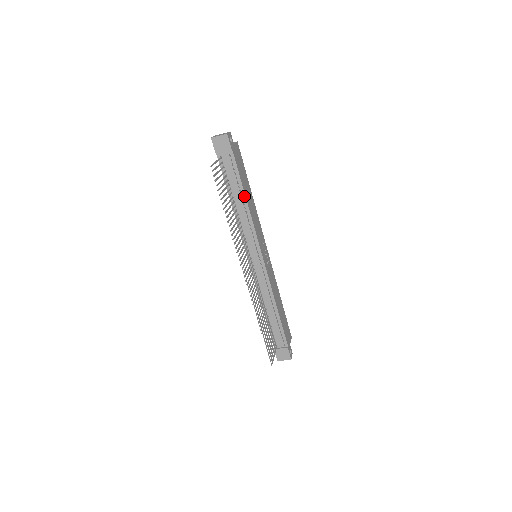
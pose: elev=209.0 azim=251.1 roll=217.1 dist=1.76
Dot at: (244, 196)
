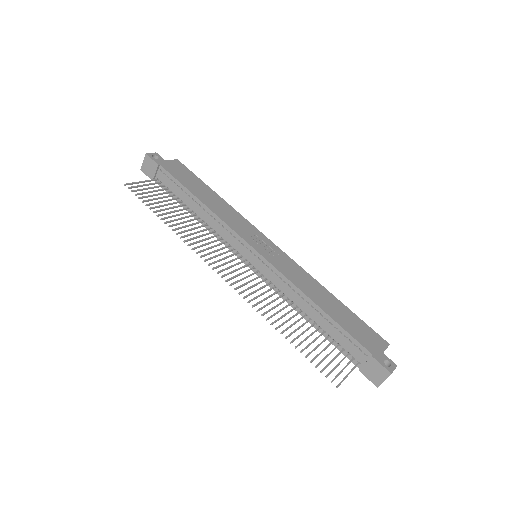
Dot at: (195, 198)
